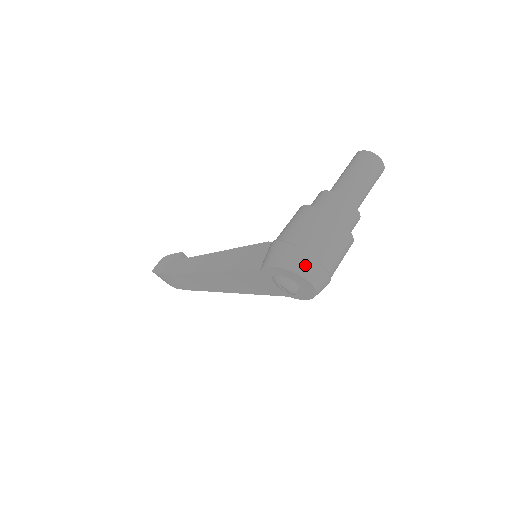
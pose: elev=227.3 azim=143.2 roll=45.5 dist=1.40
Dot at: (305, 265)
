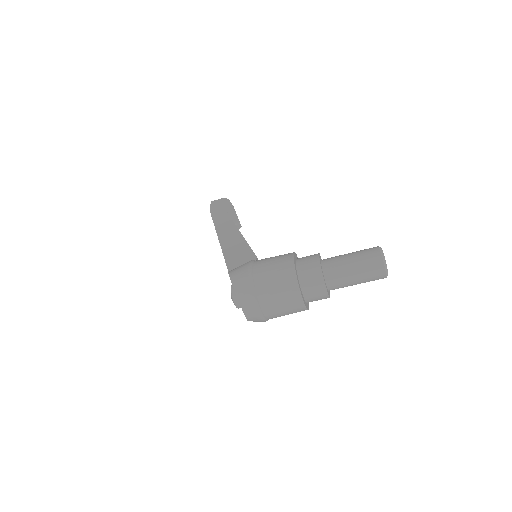
Dot at: (246, 297)
